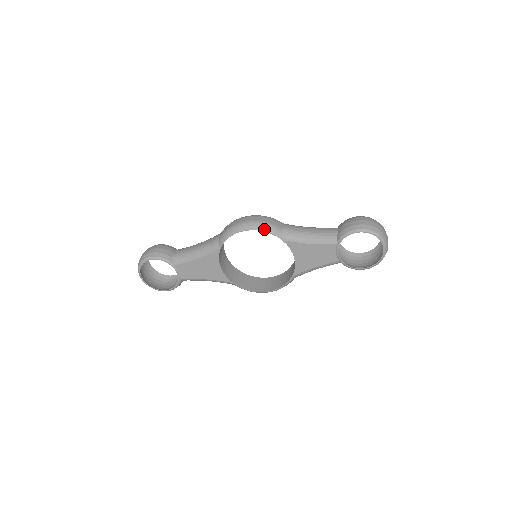
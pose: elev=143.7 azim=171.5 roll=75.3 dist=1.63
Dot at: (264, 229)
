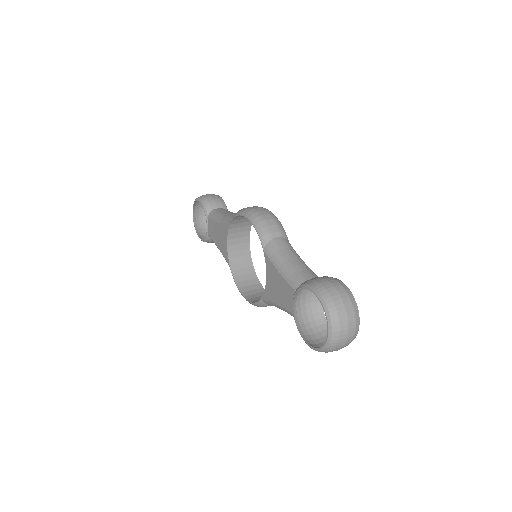
Dot at: (256, 226)
